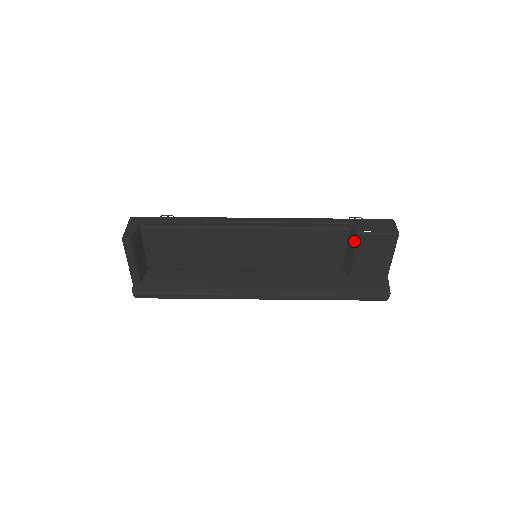
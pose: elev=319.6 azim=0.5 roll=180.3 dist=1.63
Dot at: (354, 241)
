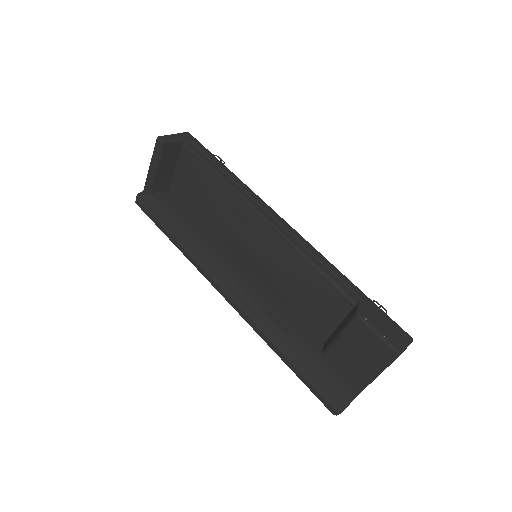
Dot at: (349, 320)
